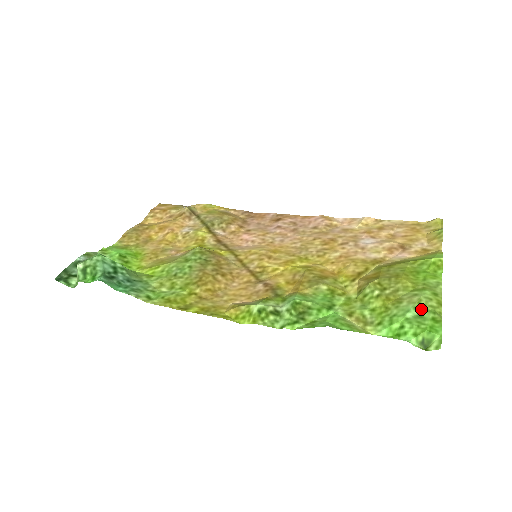
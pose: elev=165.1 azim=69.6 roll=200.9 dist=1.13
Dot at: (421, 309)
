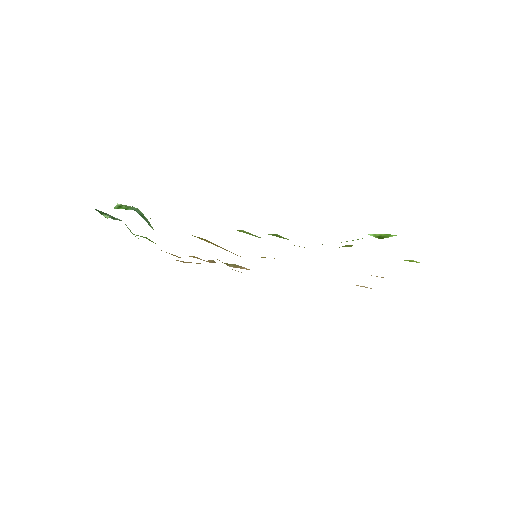
Dot at: occluded
